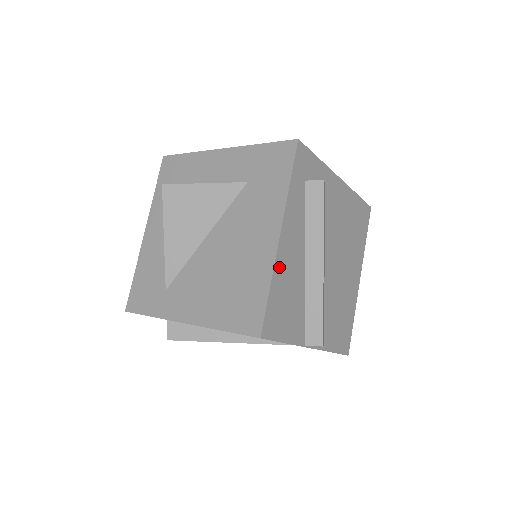
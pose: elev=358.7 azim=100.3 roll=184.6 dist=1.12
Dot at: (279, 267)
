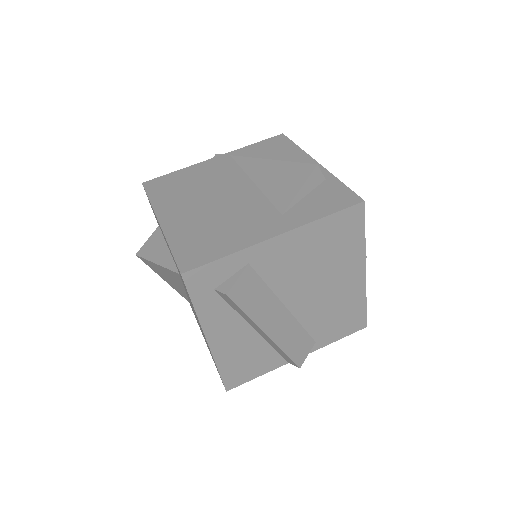
Dot at: (220, 354)
